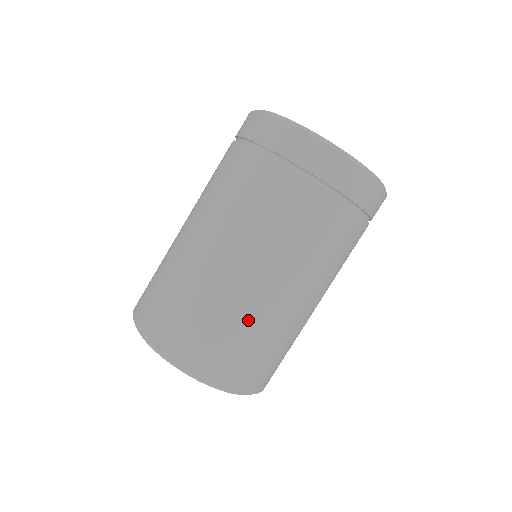
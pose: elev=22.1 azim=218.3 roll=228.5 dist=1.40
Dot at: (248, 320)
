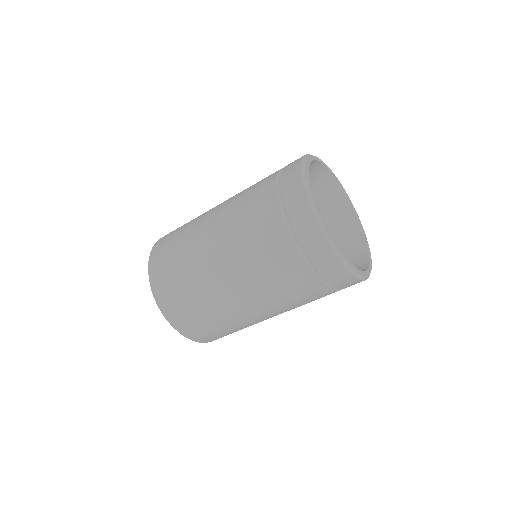
Dot at: occluded
